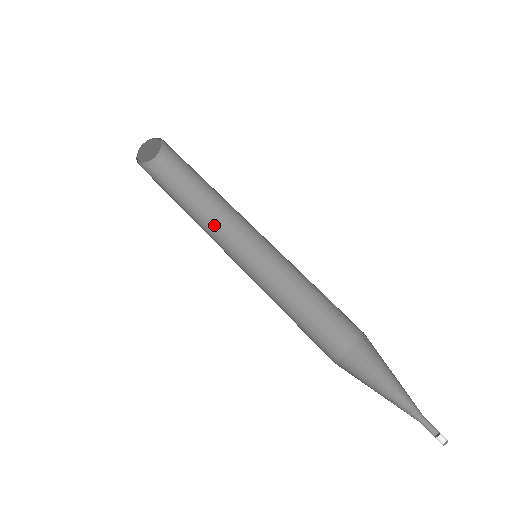
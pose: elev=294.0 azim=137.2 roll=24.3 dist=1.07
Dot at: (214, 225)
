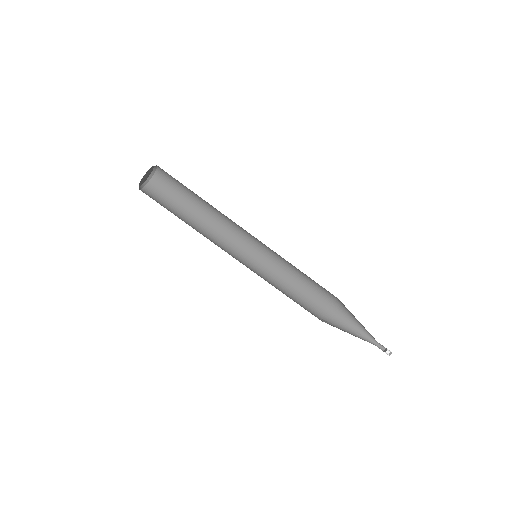
Dot at: (218, 225)
